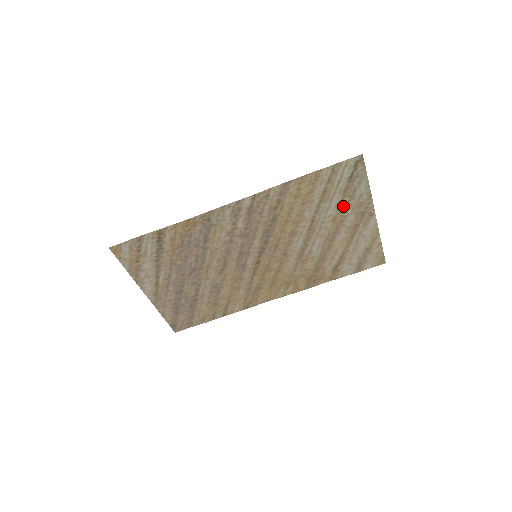
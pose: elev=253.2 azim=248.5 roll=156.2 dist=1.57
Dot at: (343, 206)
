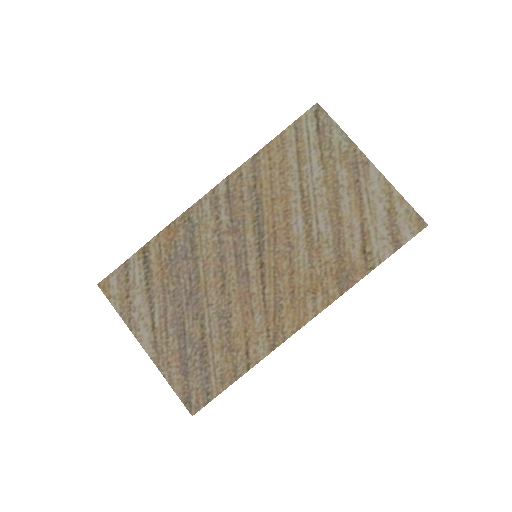
Dot at: (327, 162)
